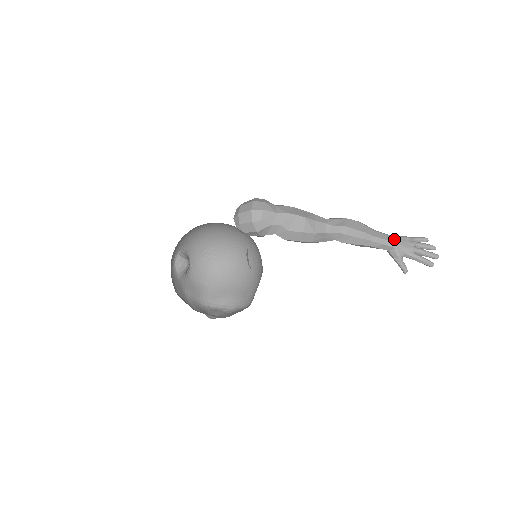
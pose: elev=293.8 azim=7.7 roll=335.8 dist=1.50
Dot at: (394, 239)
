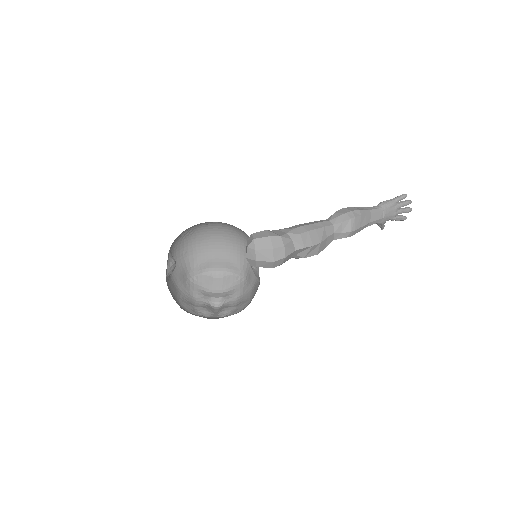
Dot at: (384, 213)
